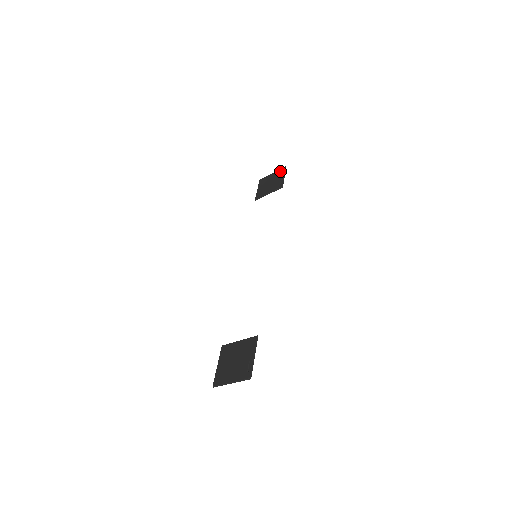
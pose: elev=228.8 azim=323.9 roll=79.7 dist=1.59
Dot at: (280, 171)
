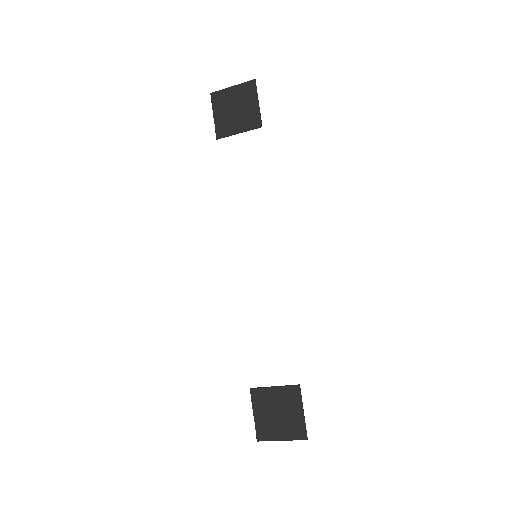
Dot at: (247, 88)
